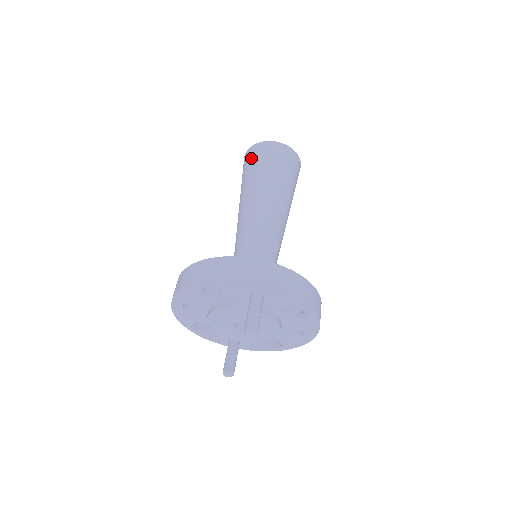
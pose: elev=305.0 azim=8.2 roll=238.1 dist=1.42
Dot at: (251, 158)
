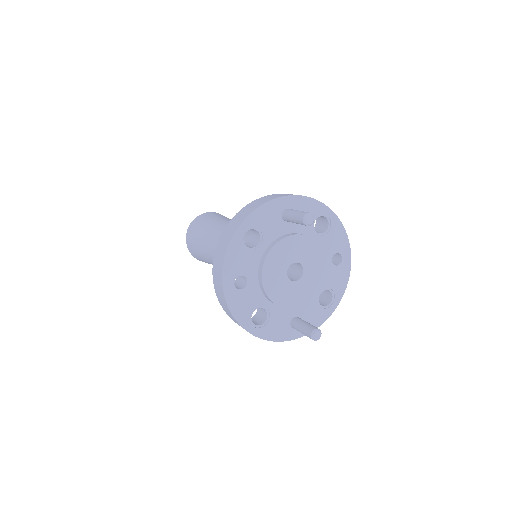
Dot at: (194, 229)
